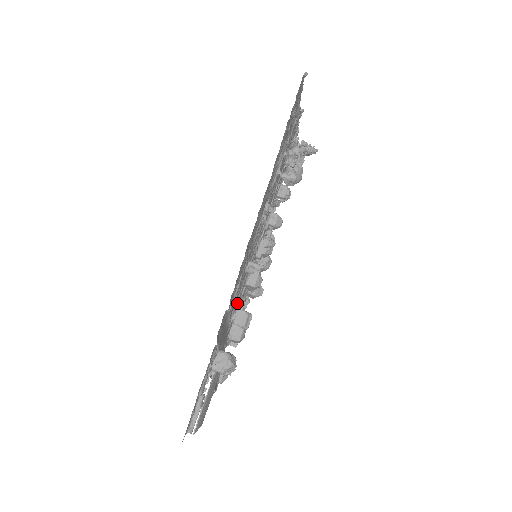
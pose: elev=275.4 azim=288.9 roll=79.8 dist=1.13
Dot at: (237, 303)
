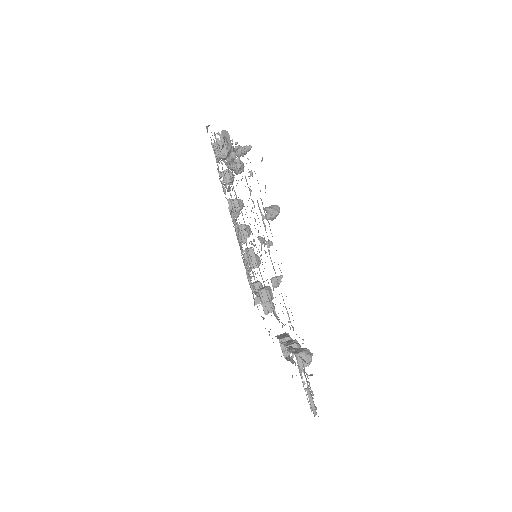
Dot at: occluded
